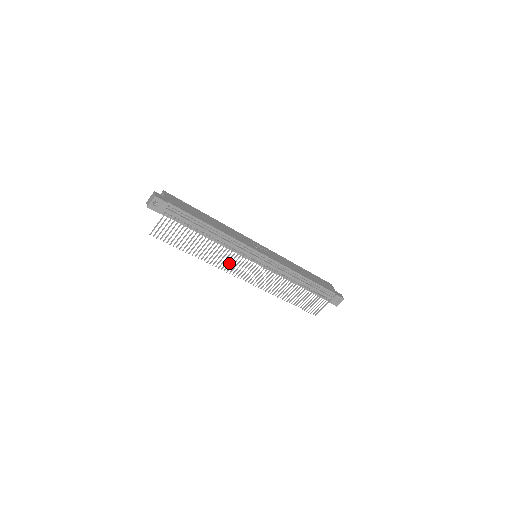
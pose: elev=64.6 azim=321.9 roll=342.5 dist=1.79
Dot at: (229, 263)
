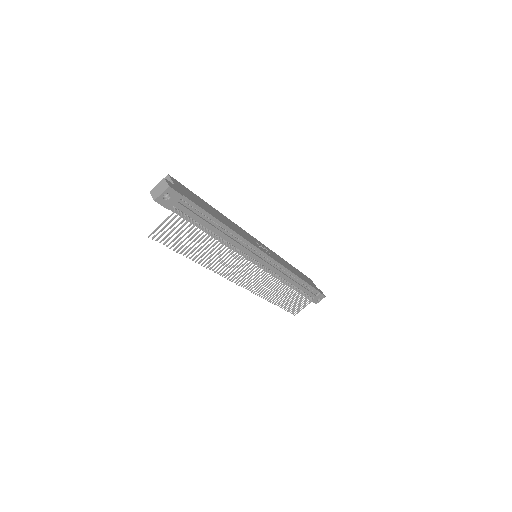
Dot at: (231, 267)
